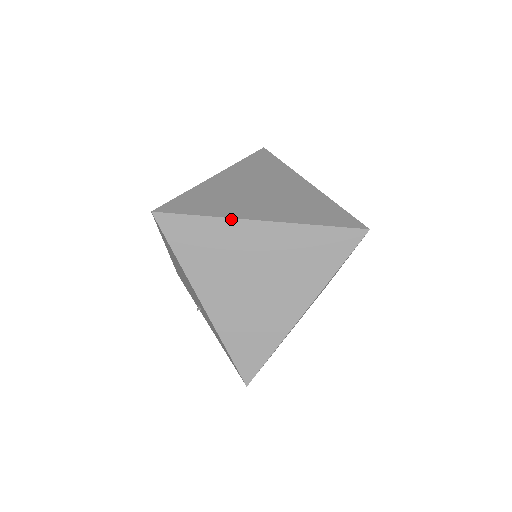
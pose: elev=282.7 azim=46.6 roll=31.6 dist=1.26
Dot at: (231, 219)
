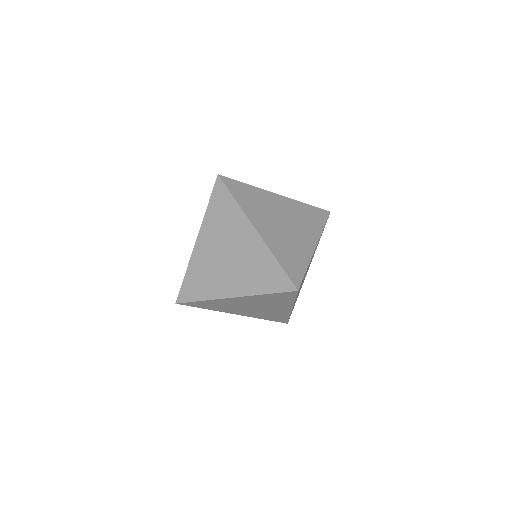
Dot at: (245, 214)
